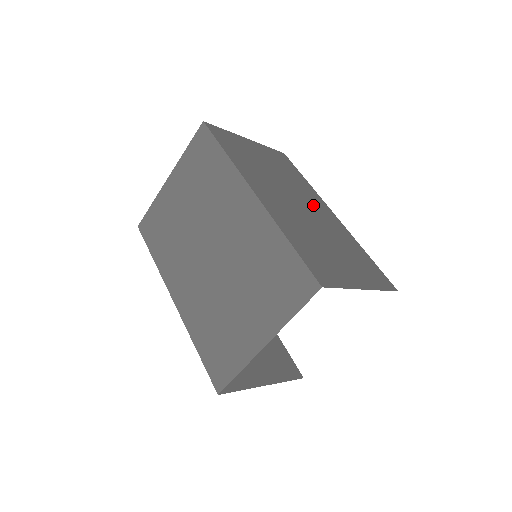
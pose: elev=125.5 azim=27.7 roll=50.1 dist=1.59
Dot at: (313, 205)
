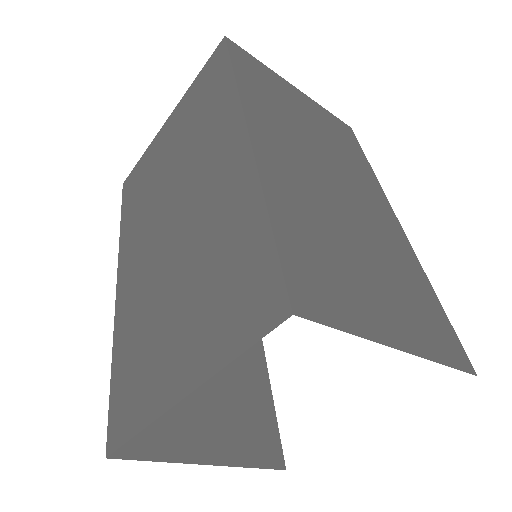
Dot at: (364, 196)
